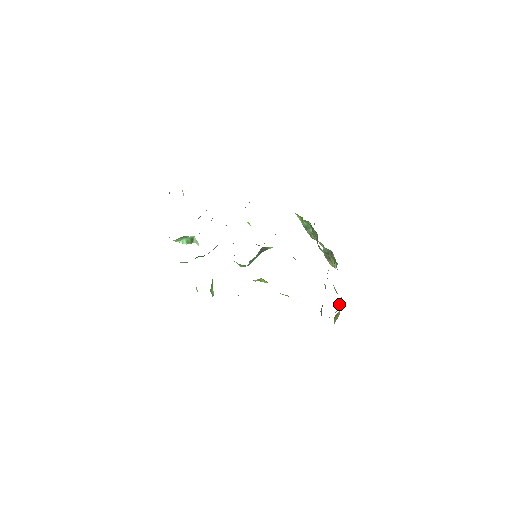
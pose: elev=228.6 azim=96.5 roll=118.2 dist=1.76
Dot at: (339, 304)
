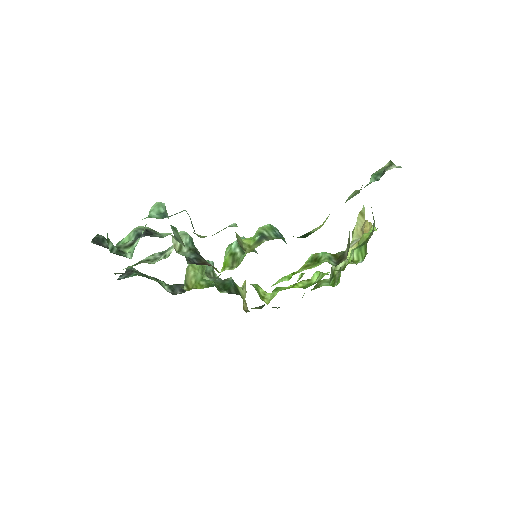
Dot at: occluded
